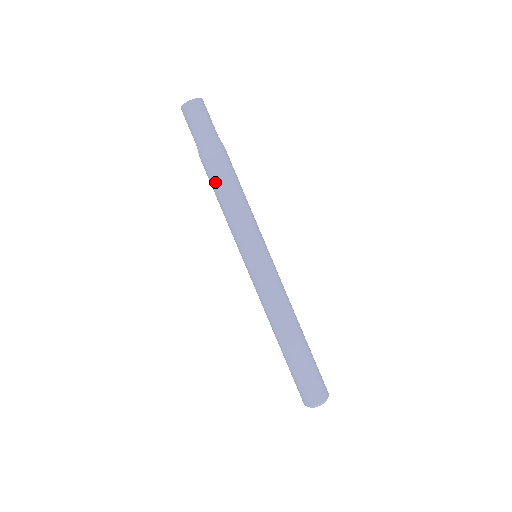
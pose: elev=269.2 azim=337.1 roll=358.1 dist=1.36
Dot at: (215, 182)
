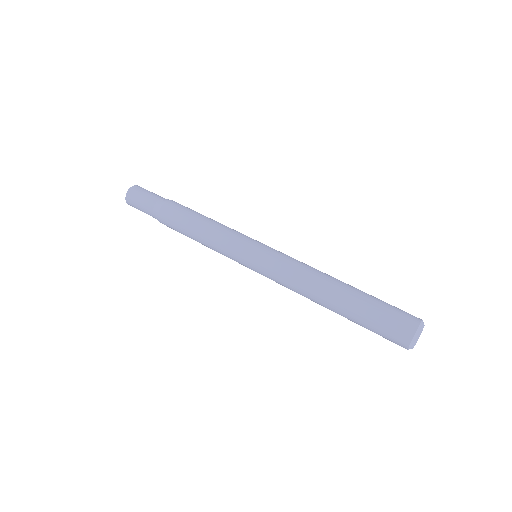
Dot at: (190, 213)
